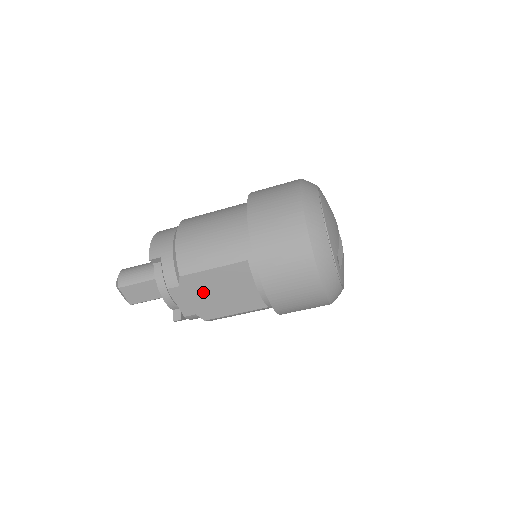
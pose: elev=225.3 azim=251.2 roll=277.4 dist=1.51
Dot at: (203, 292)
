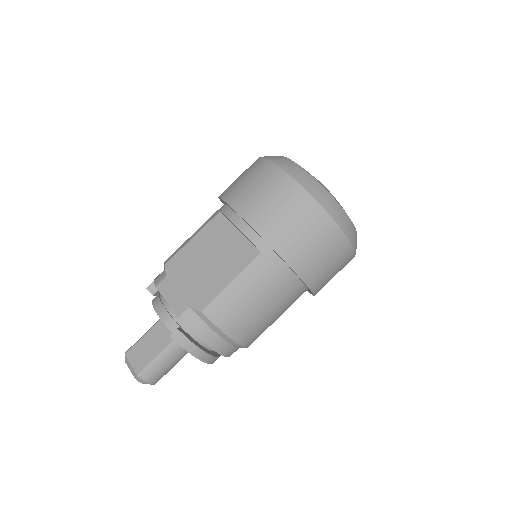
Dot at: (190, 271)
